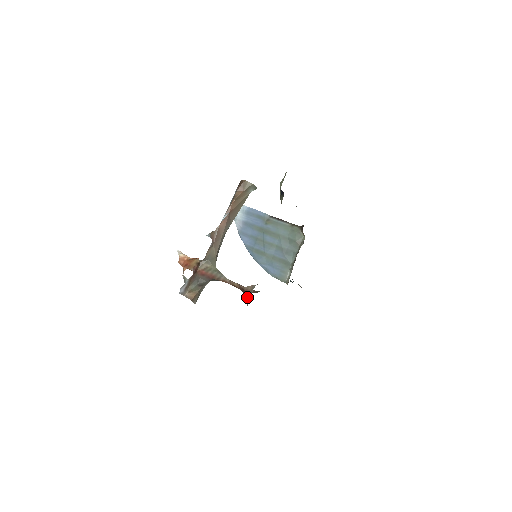
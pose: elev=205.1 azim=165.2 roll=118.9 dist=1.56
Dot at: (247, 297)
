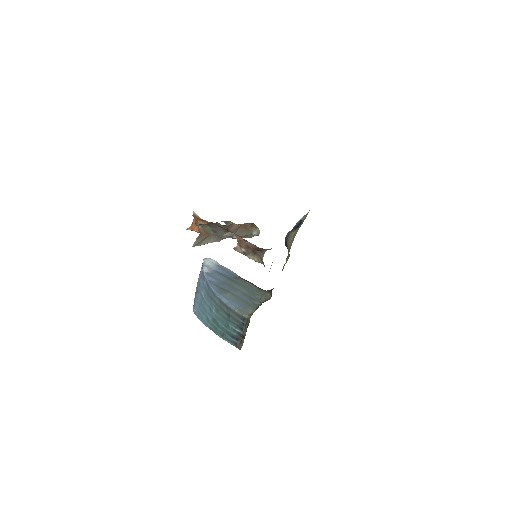
Dot at: (265, 249)
